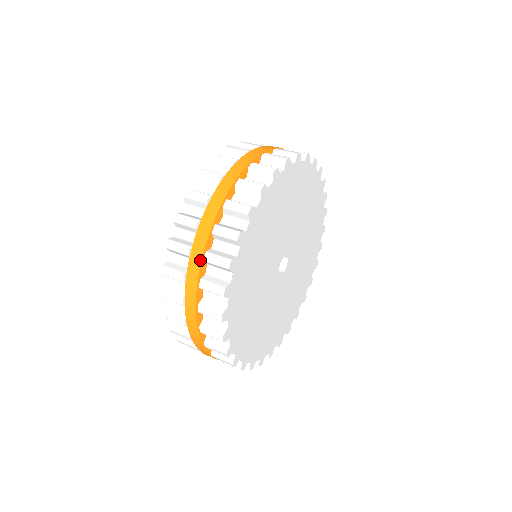
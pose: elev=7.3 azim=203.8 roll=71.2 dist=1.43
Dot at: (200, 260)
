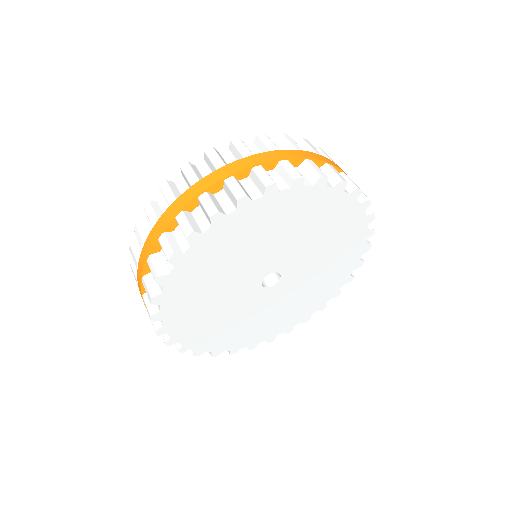
Dot at: (173, 215)
